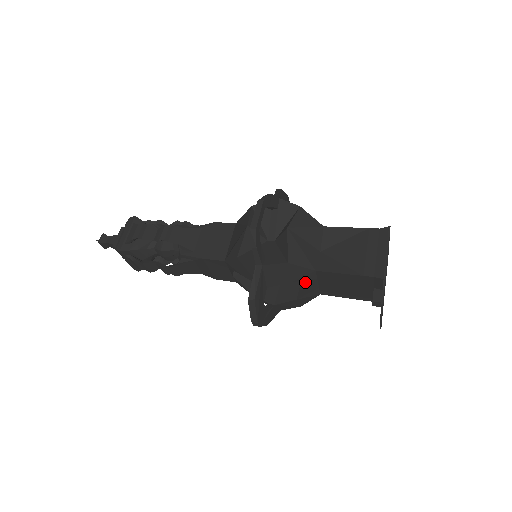
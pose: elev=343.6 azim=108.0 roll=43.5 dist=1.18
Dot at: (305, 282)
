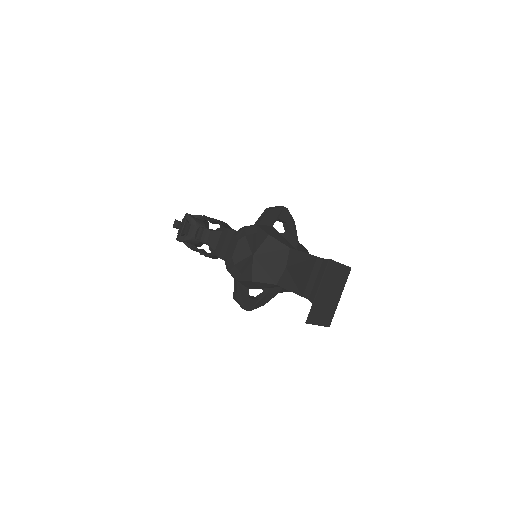
Dot at: occluded
